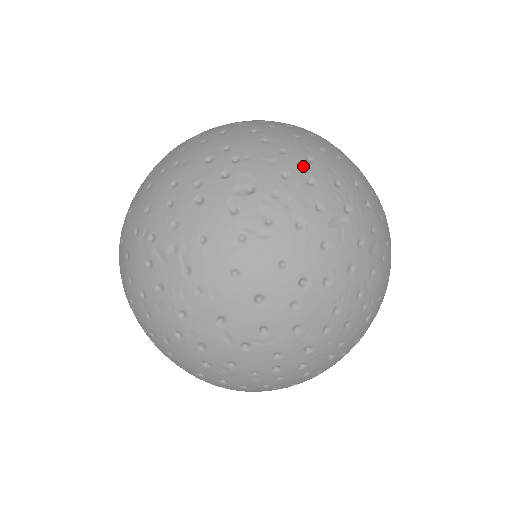
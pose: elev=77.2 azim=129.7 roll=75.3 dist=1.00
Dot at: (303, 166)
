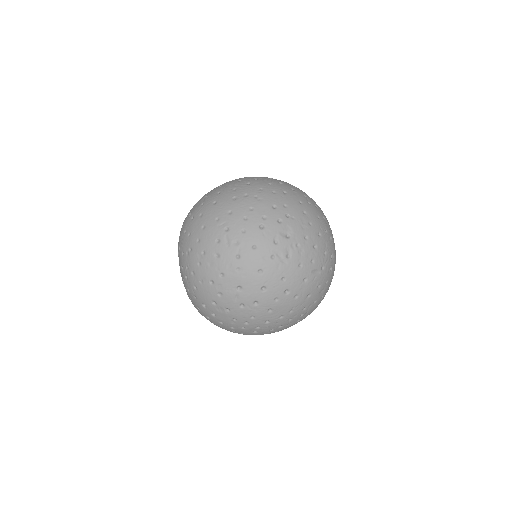
Dot at: (315, 237)
